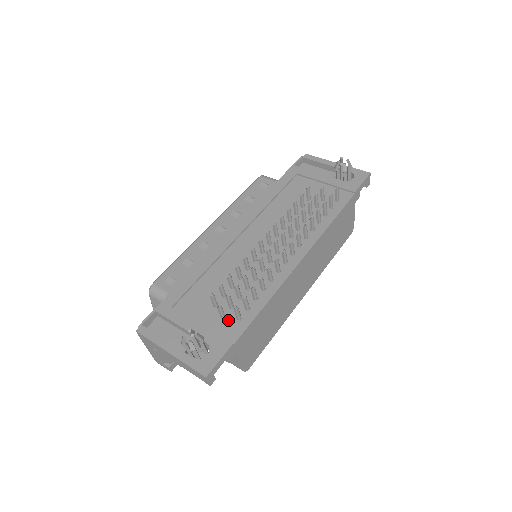
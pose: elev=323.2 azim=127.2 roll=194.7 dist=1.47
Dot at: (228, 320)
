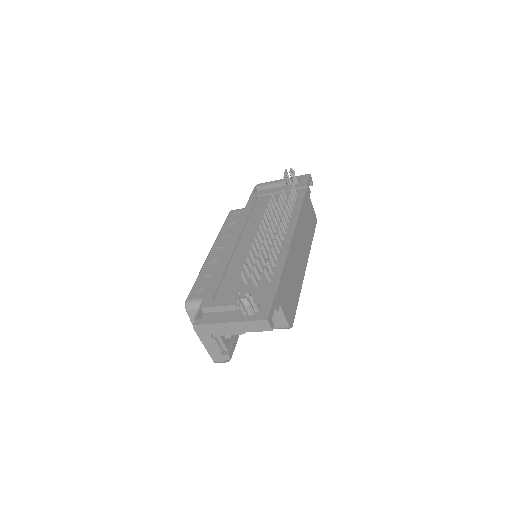
Dot at: (262, 286)
